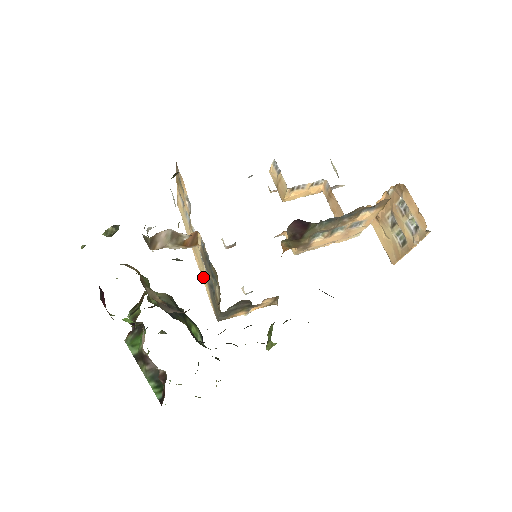
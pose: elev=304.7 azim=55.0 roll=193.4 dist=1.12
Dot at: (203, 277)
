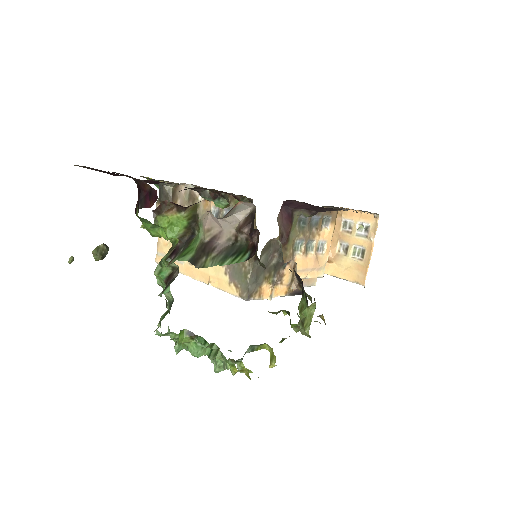
Dot at: (212, 277)
